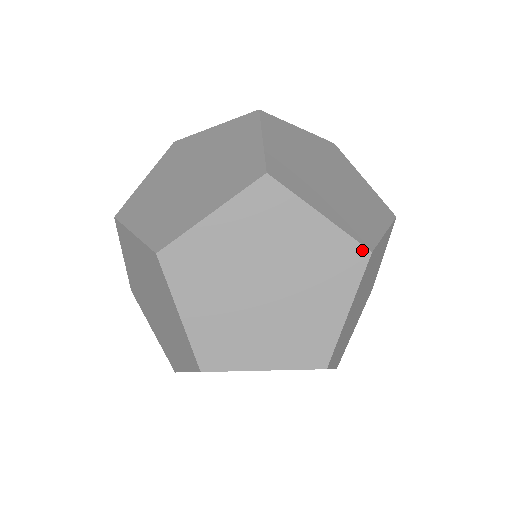
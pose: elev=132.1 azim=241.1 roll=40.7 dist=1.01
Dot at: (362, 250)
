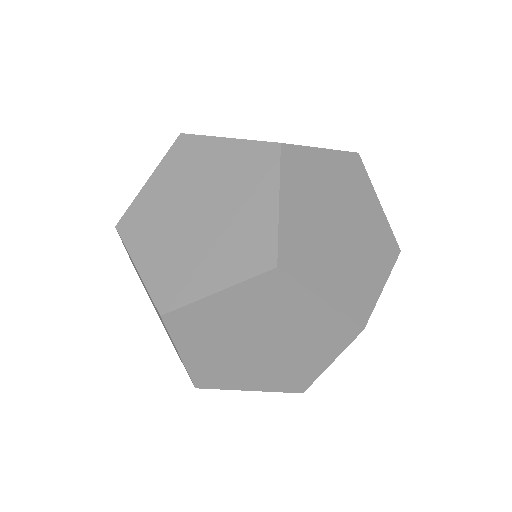
Dot at: (354, 156)
